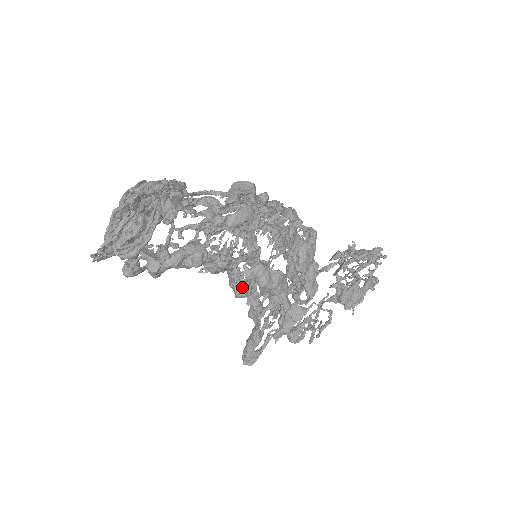
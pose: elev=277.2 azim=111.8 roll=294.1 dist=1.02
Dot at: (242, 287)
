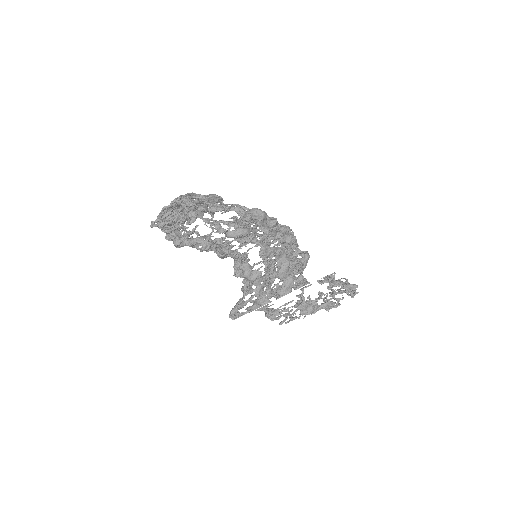
Dot at: (239, 271)
